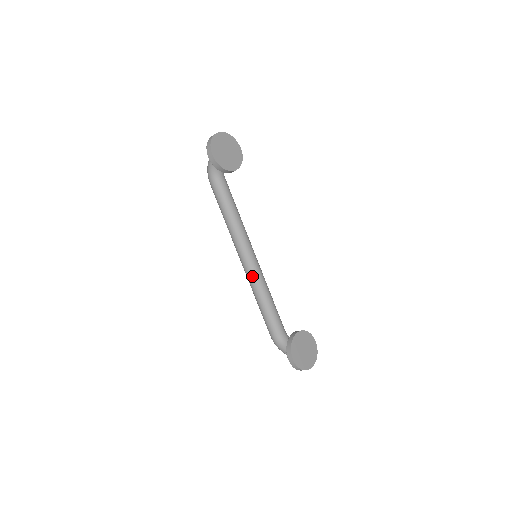
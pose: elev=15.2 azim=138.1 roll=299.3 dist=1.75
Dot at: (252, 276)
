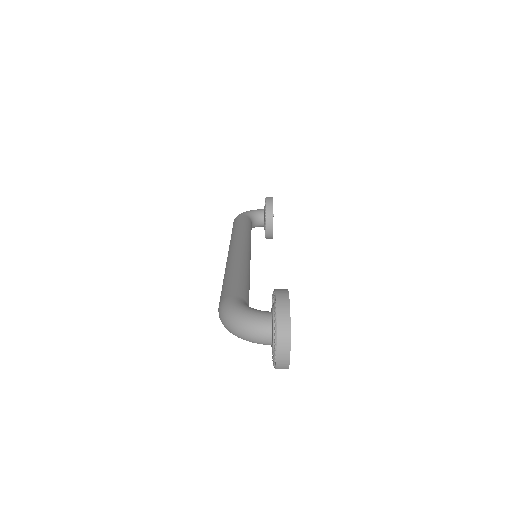
Dot at: (244, 255)
